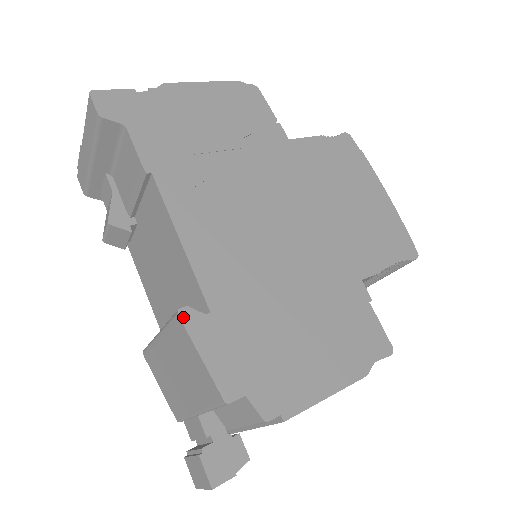
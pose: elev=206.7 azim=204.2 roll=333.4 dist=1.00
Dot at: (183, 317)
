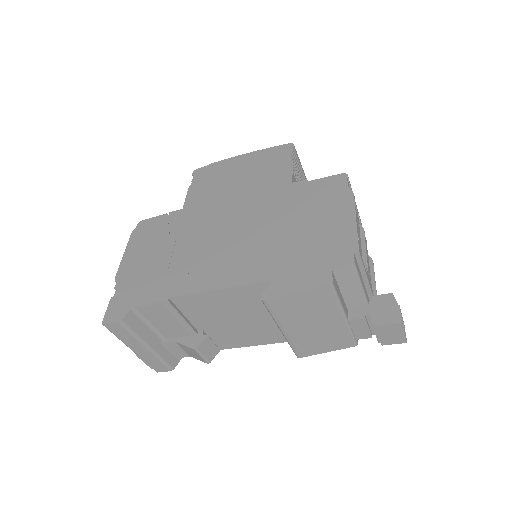
Dot at: (267, 298)
